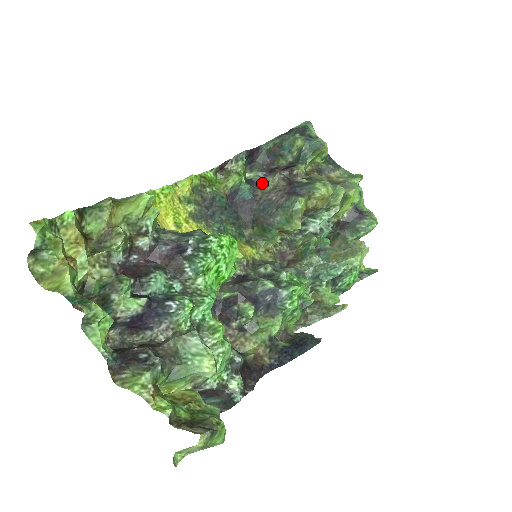
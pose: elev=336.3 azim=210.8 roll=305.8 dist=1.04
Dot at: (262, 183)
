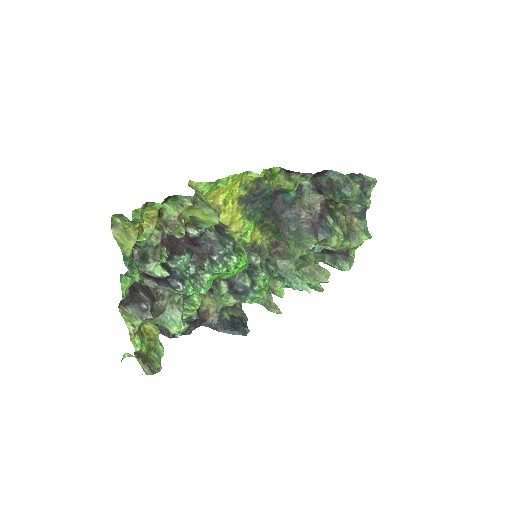
Dot at: (306, 194)
